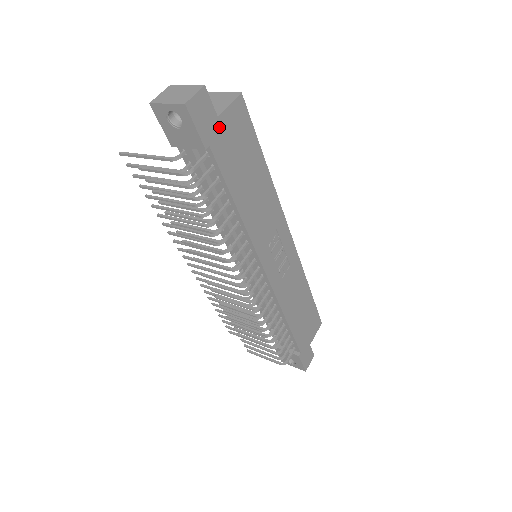
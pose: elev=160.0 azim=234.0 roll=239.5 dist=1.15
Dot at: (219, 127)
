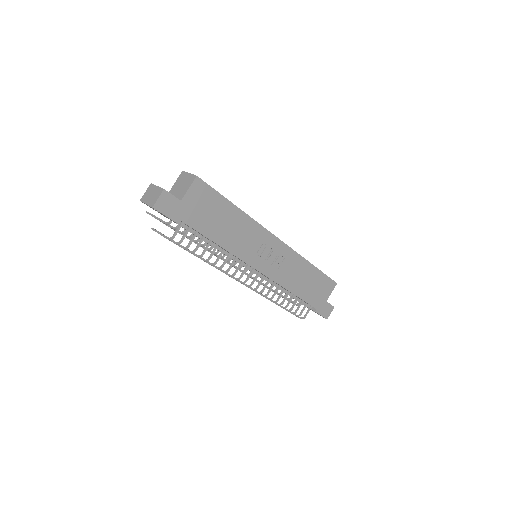
Dot at: (184, 206)
